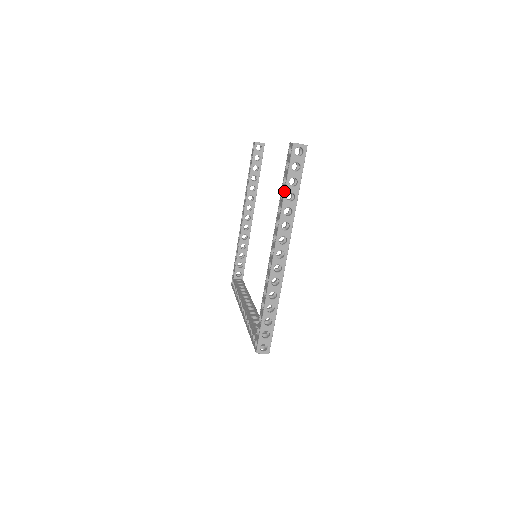
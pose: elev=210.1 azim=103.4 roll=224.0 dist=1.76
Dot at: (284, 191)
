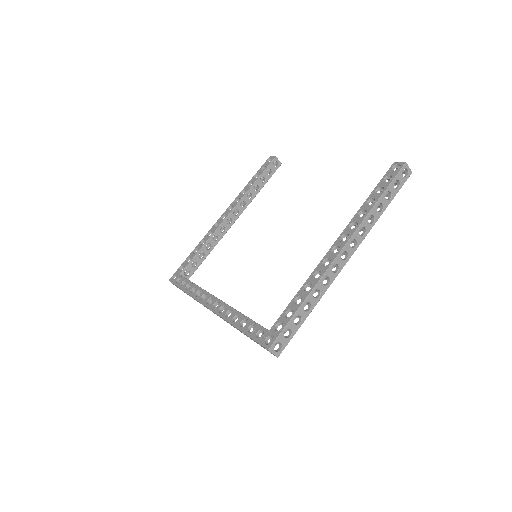
Dot at: (379, 198)
